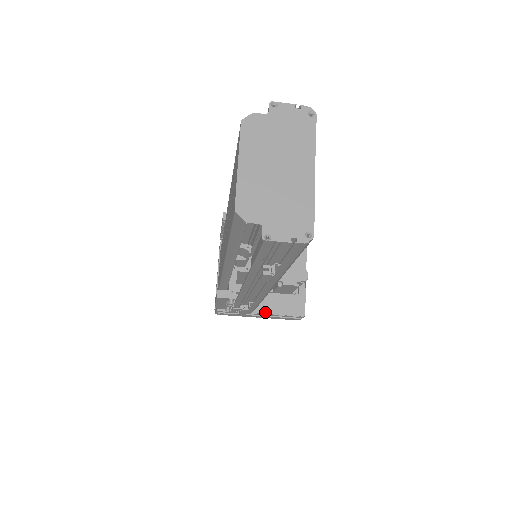
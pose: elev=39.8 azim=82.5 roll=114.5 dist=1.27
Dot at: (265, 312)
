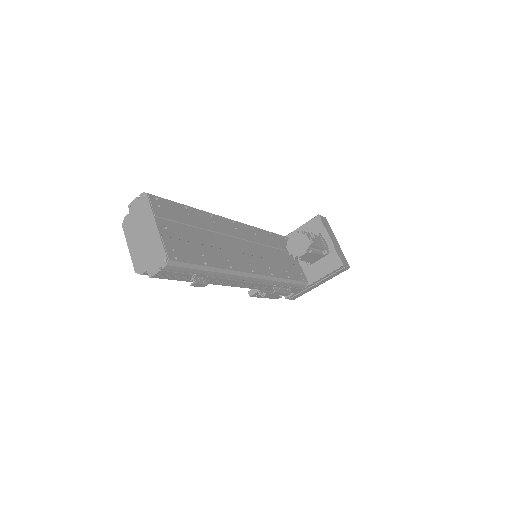
Dot at: (315, 280)
